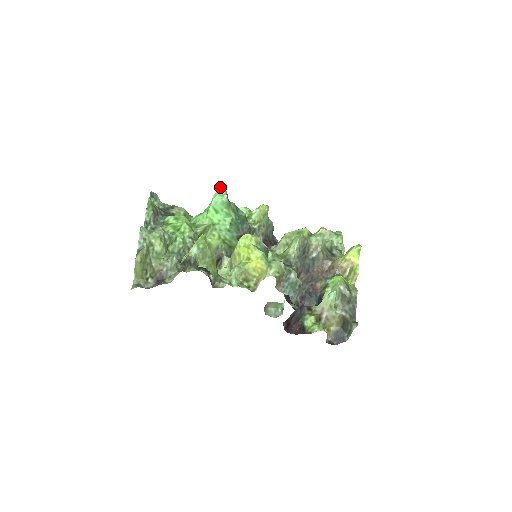
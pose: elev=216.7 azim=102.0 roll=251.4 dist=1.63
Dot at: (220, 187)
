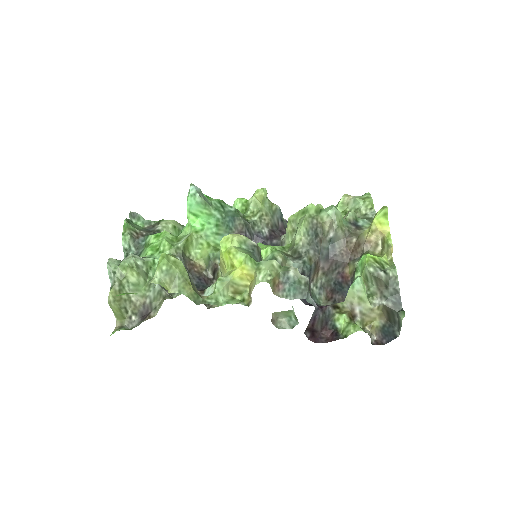
Dot at: occluded
